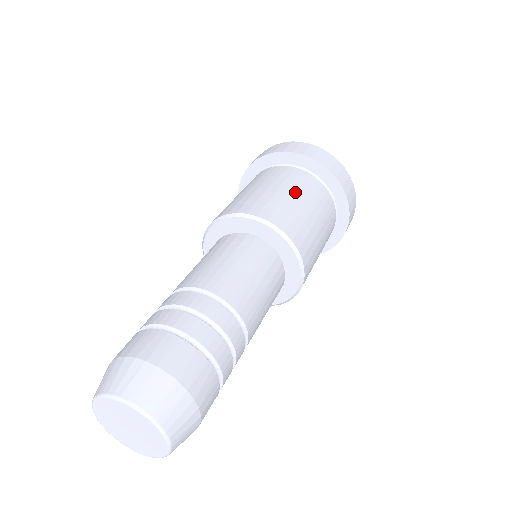
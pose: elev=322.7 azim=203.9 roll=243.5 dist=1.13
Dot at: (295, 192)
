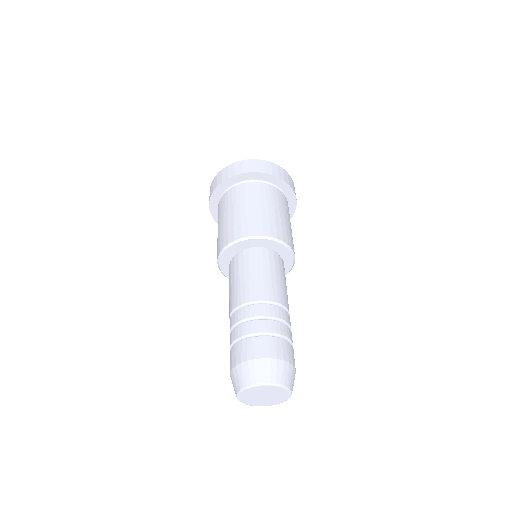
Dot at: (286, 215)
